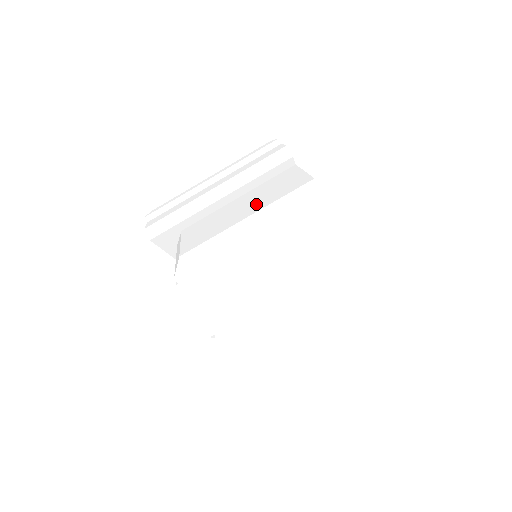
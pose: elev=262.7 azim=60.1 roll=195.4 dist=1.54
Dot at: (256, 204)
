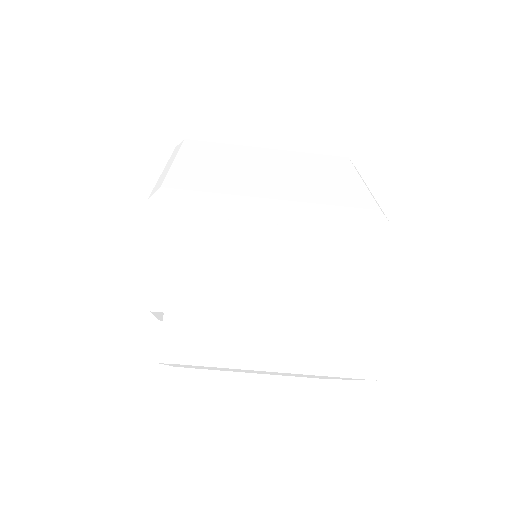
Dot at: (300, 344)
